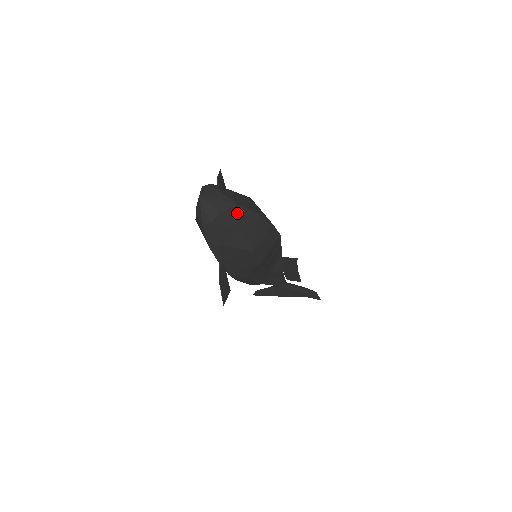
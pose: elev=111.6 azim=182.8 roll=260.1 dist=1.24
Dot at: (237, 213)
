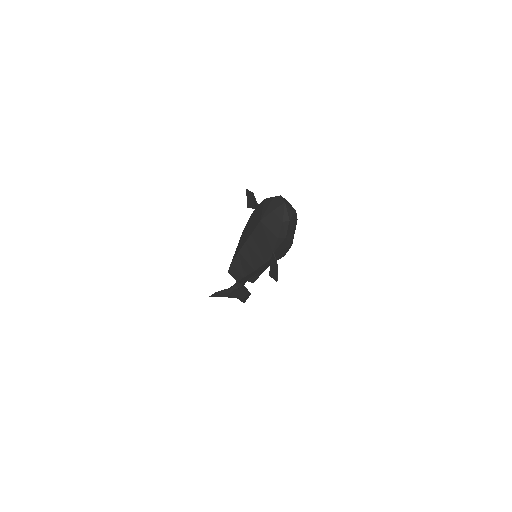
Dot at: (295, 217)
